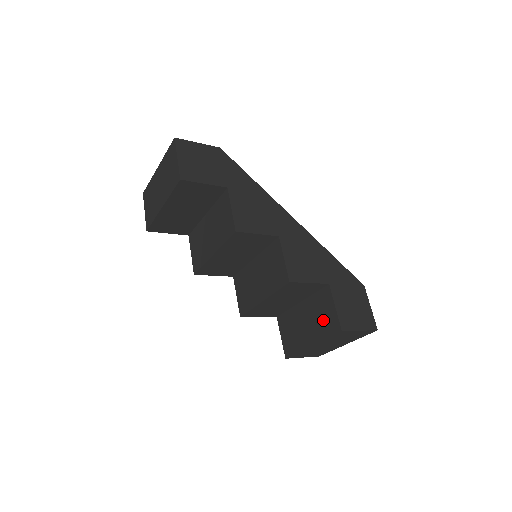
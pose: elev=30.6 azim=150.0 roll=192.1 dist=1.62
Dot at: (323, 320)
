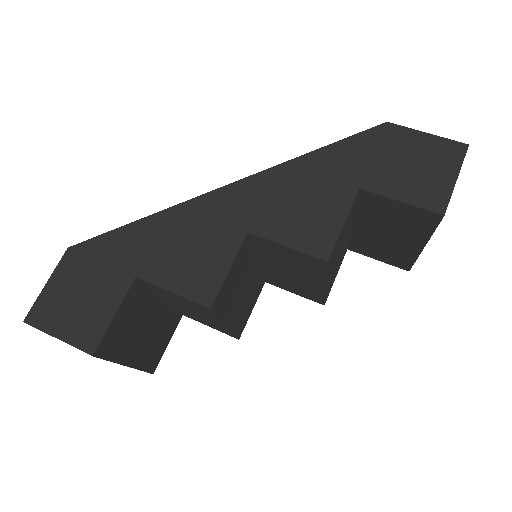
Dot at: (404, 222)
